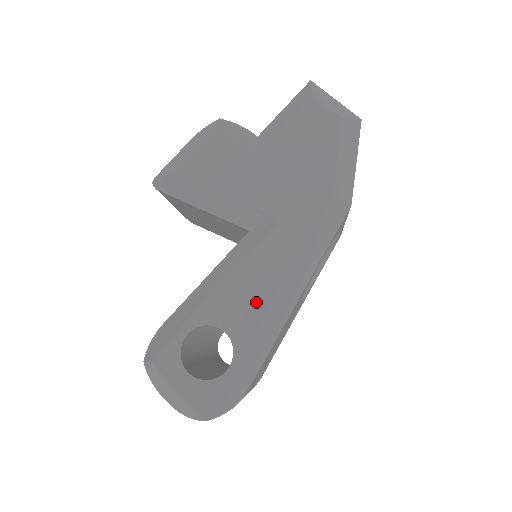
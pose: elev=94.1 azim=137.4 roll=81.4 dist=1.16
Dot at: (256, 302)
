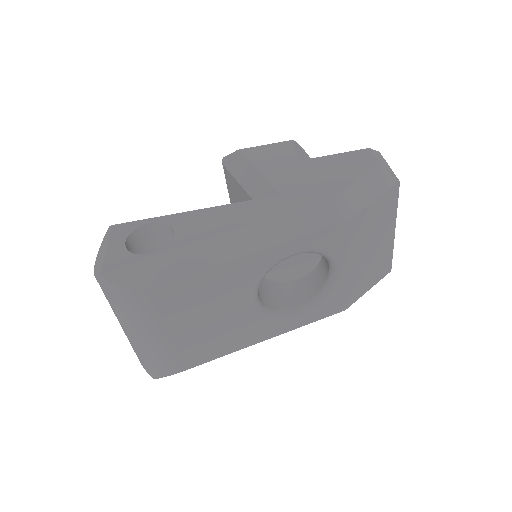
Dot at: (214, 228)
